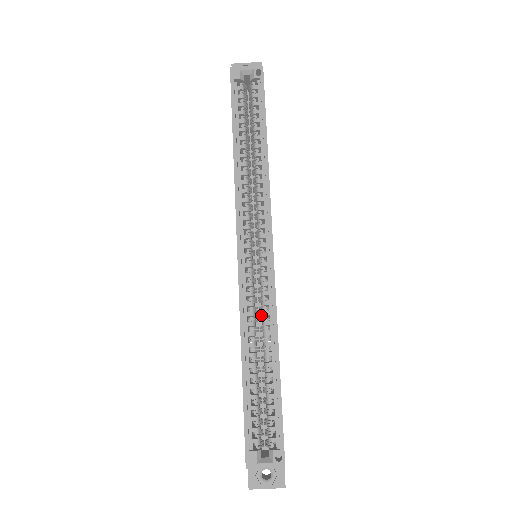
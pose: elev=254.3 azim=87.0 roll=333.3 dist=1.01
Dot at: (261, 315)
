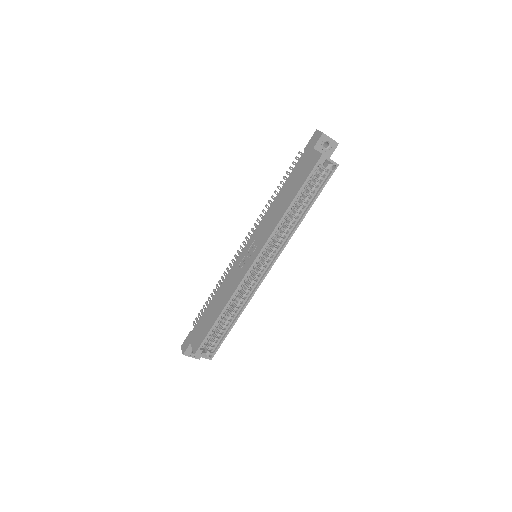
Dot at: occluded
